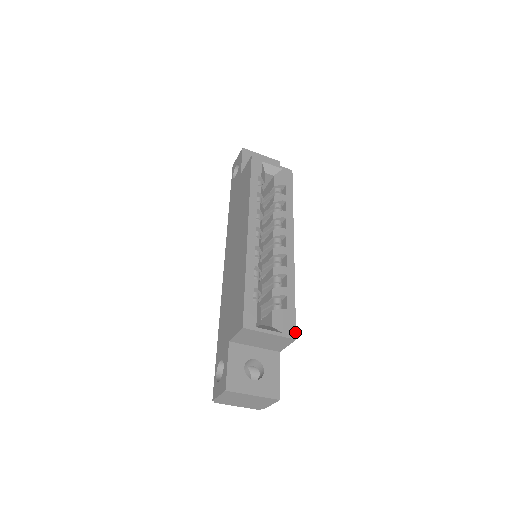
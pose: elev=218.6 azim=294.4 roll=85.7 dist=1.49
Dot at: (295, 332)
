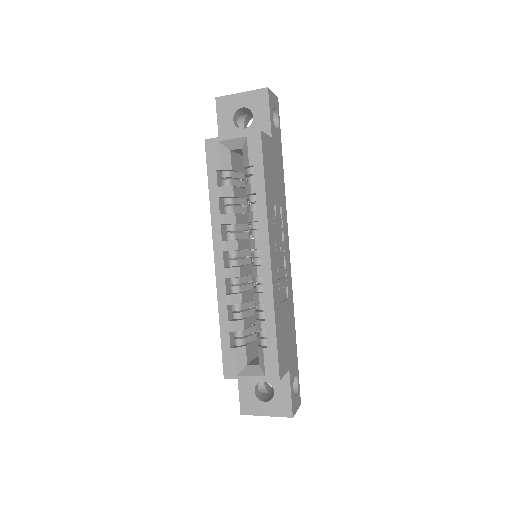
Dot at: (278, 372)
